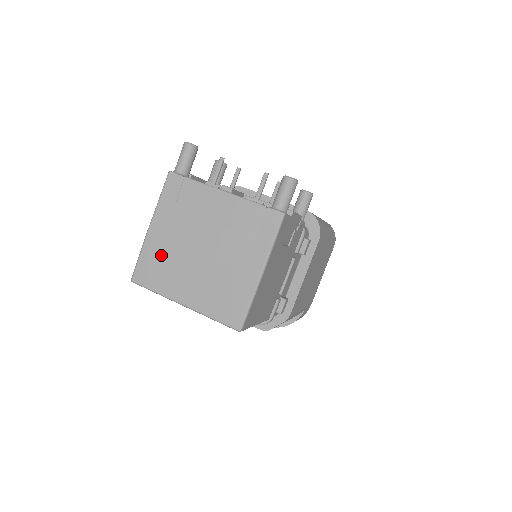
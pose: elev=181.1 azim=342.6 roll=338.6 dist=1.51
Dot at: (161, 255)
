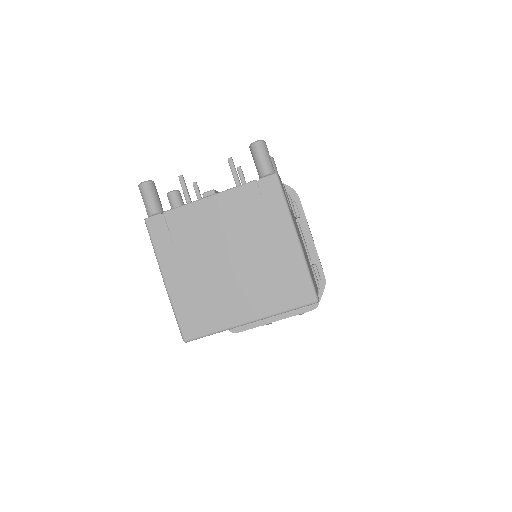
Dot at: (195, 296)
